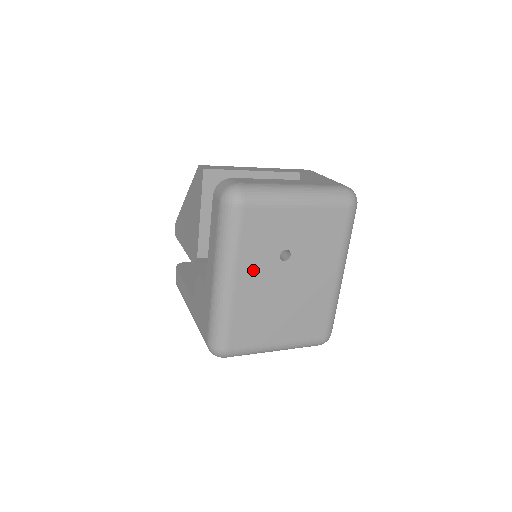
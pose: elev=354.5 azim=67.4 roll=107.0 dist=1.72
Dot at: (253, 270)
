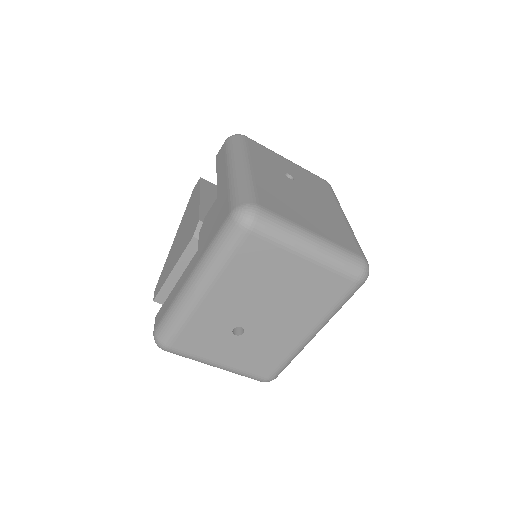
Dot at: (265, 169)
